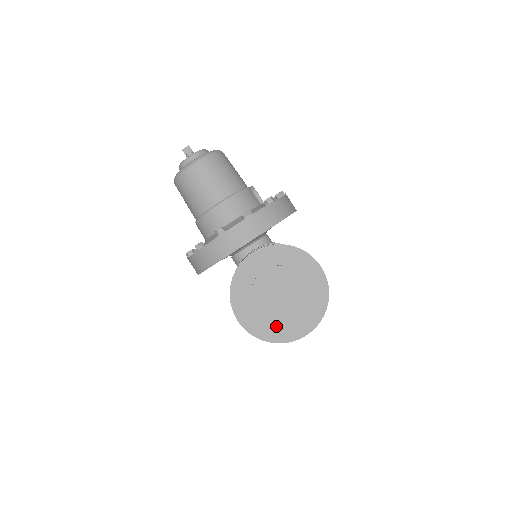
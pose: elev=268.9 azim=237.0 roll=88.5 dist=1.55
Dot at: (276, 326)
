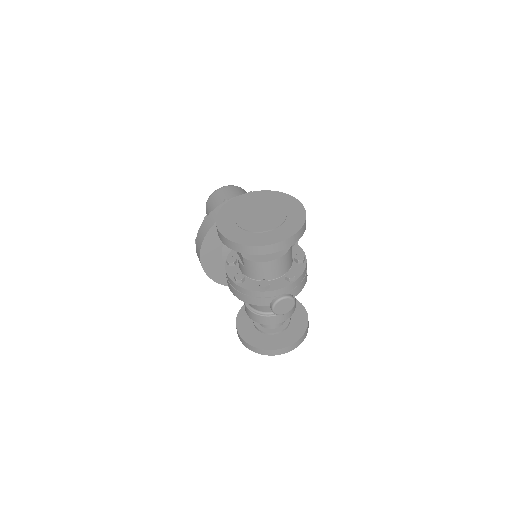
Dot at: (251, 235)
